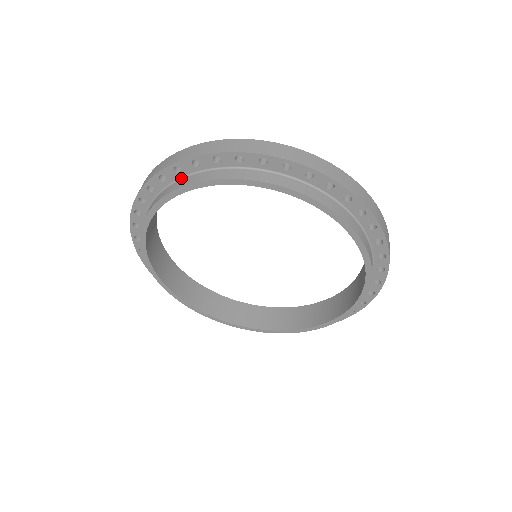
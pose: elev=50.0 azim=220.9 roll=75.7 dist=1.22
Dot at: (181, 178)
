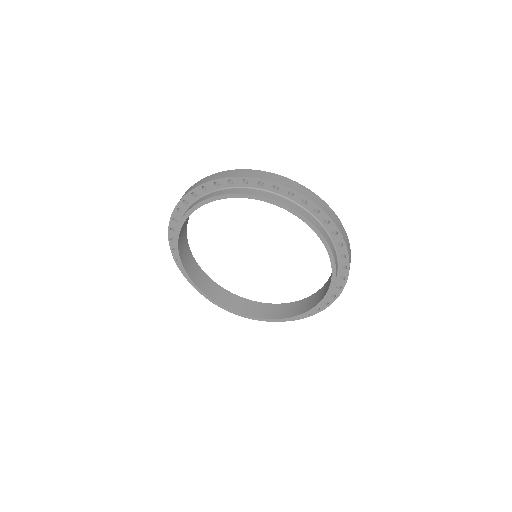
Dot at: (183, 215)
